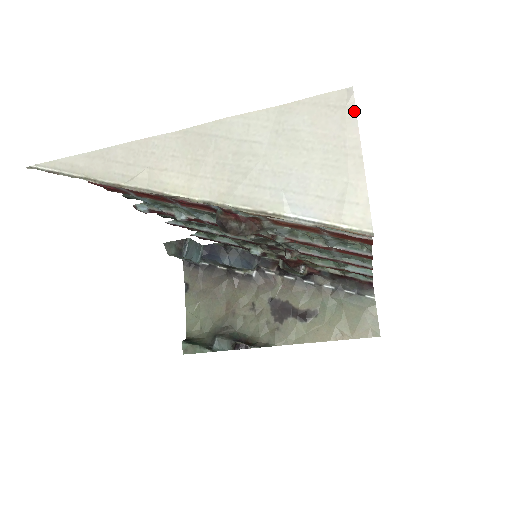
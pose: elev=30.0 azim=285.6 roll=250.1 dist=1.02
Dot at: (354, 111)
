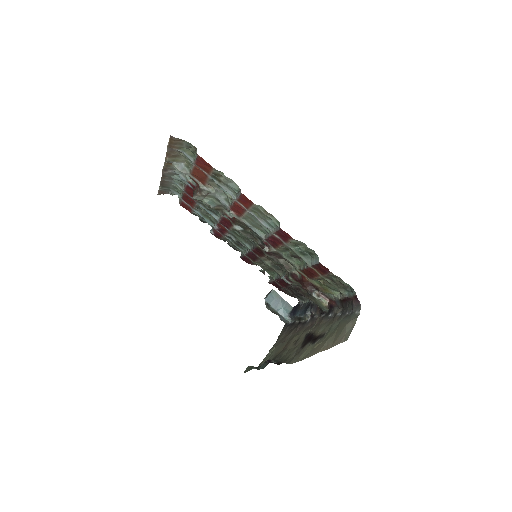
Dot at: occluded
